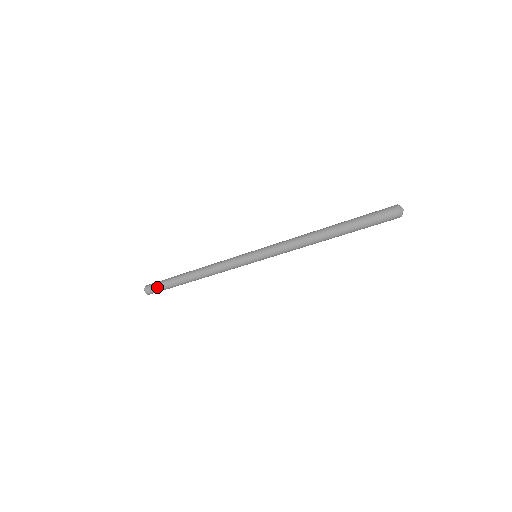
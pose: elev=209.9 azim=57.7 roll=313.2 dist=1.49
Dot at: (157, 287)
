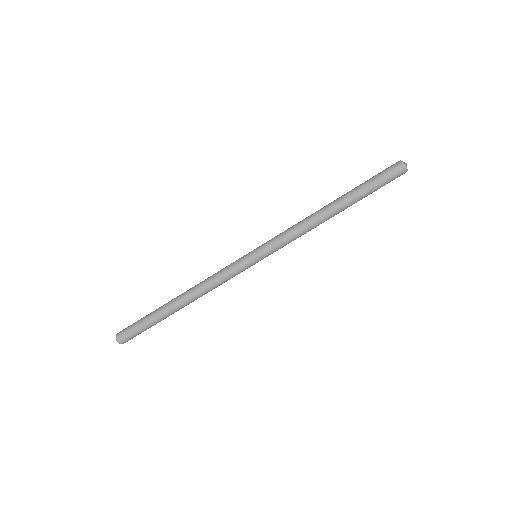
Dot at: (134, 330)
